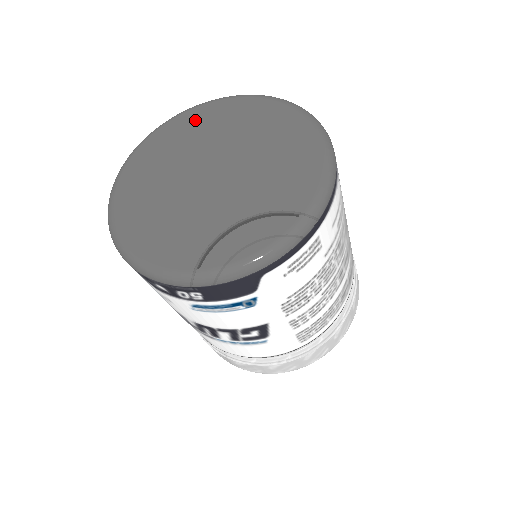
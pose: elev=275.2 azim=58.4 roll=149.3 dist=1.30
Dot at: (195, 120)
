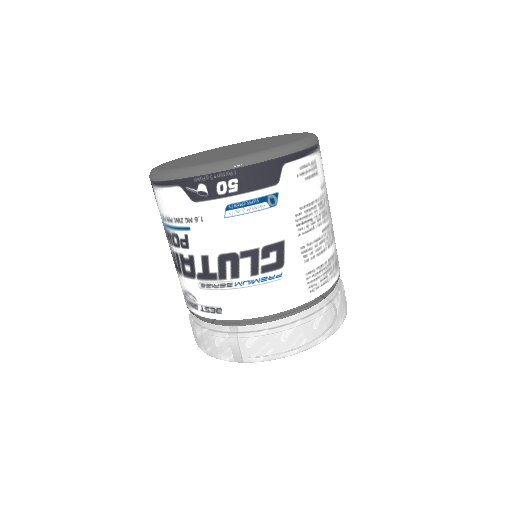
Dot at: (210, 150)
